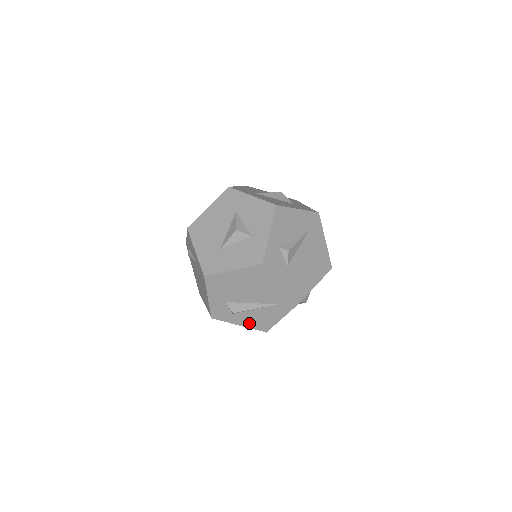
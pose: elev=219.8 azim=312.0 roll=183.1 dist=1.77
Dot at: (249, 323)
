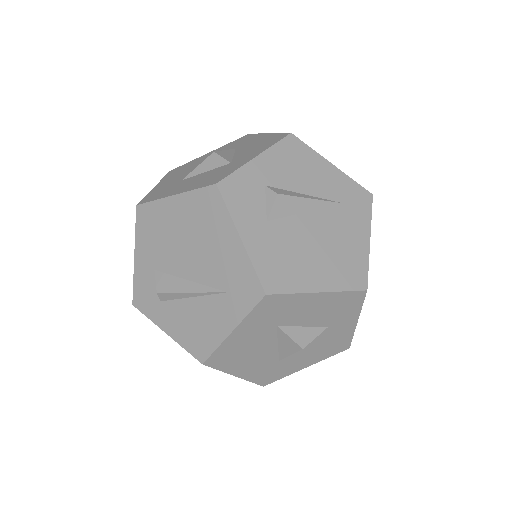
Dot at: (180, 331)
